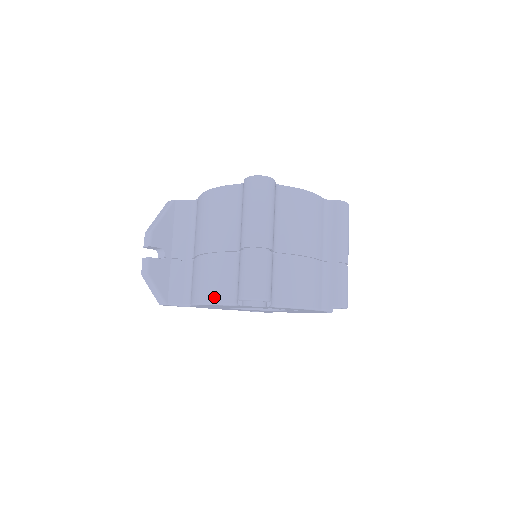
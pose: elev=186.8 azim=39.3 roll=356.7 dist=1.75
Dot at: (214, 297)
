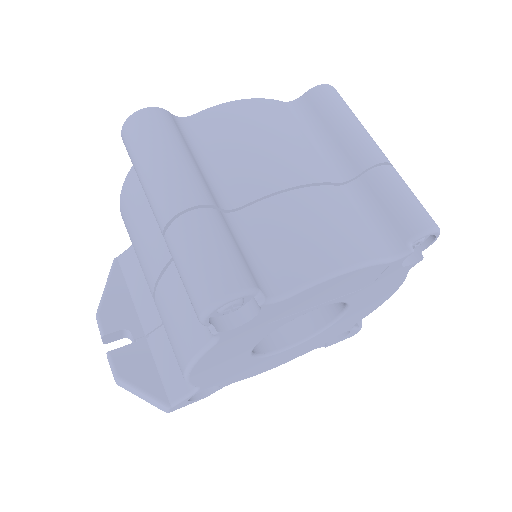
Dot at: (187, 349)
